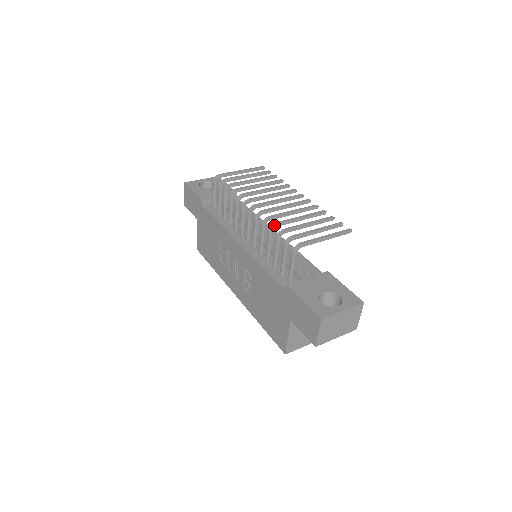
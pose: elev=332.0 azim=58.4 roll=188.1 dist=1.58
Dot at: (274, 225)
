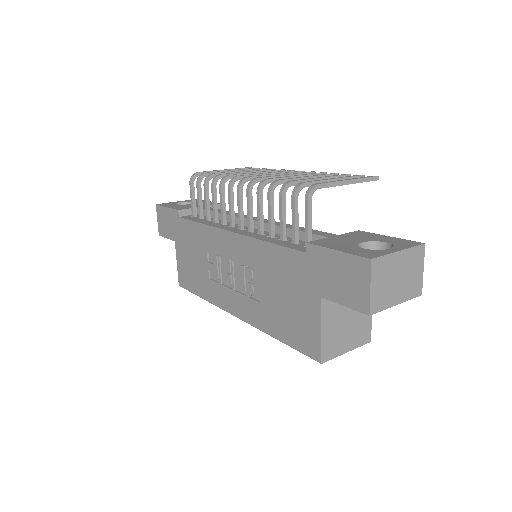
Dot at: (275, 182)
